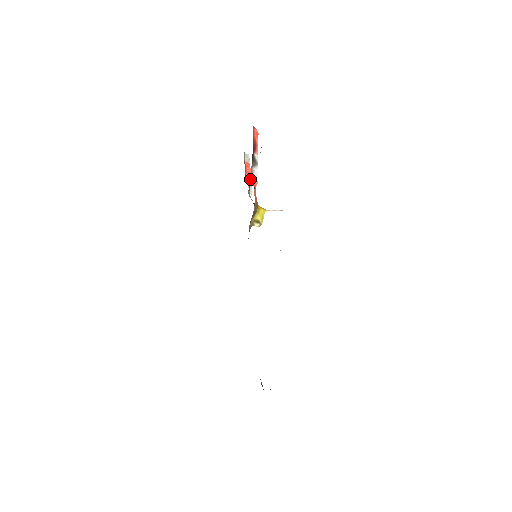
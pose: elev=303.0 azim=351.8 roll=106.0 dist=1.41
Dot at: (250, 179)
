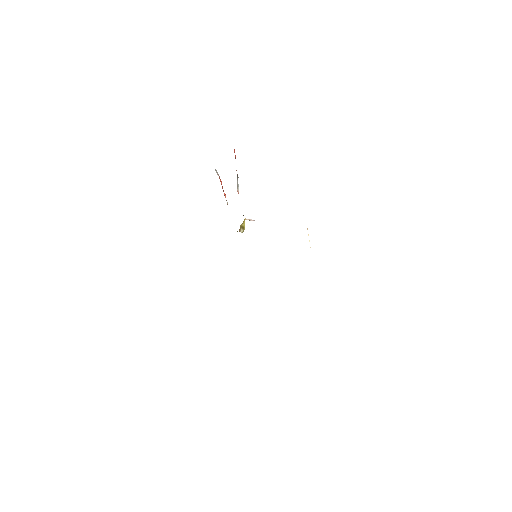
Dot at: (223, 191)
